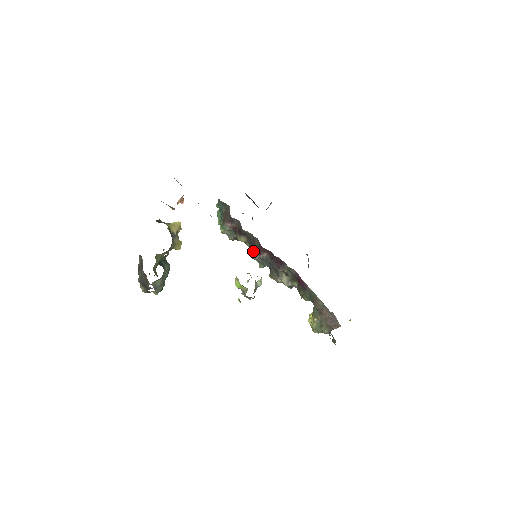
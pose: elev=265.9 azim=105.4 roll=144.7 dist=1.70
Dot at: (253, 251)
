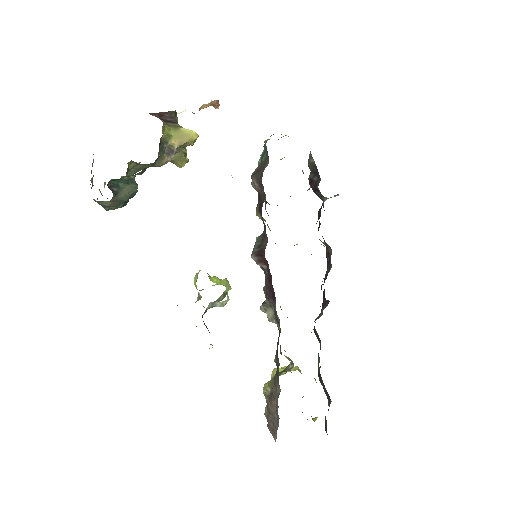
Dot at: (257, 247)
